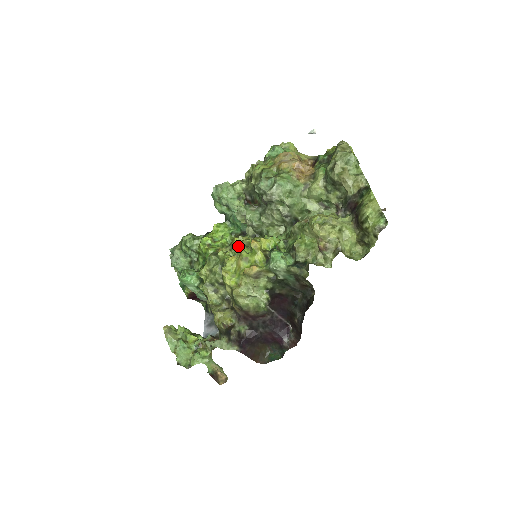
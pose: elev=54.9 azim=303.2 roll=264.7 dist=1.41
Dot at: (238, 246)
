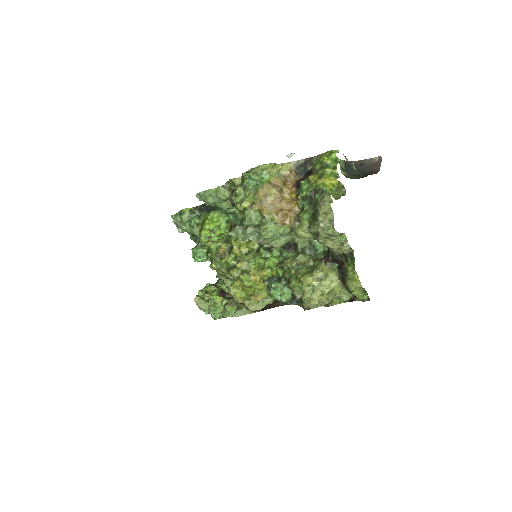
Dot at: occluded
